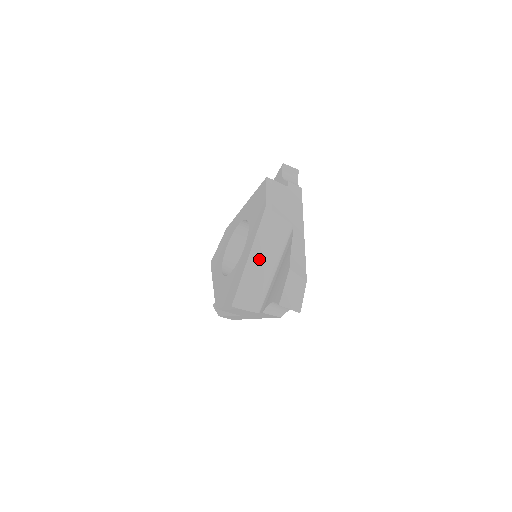
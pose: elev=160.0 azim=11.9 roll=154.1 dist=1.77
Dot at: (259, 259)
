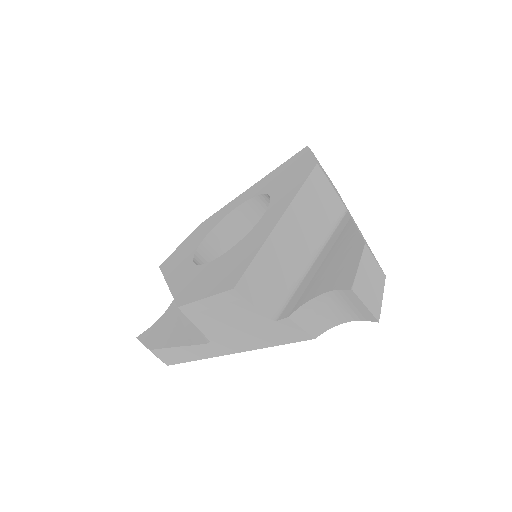
Dot at: (293, 232)
